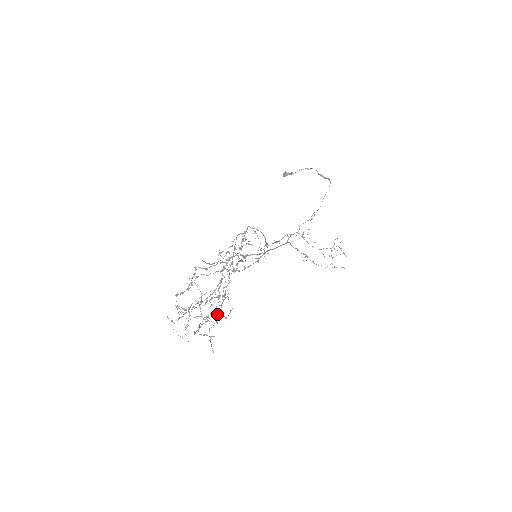
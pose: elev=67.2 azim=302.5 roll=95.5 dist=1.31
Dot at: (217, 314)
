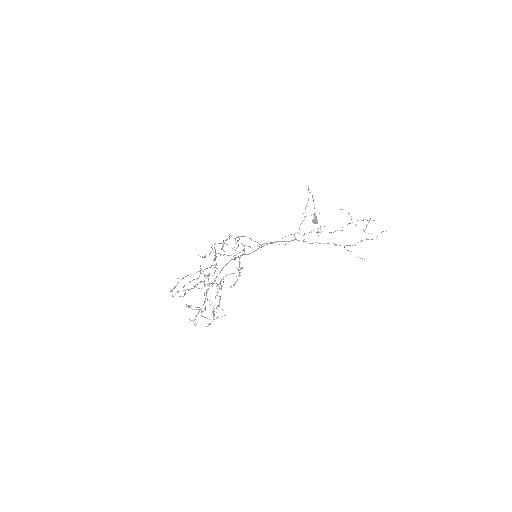
Dot at: (197, 284)
